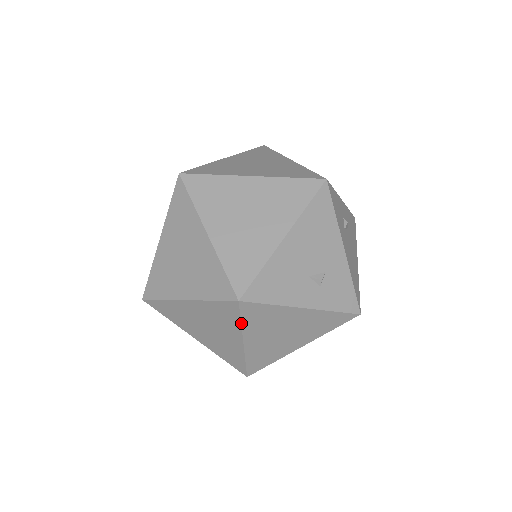
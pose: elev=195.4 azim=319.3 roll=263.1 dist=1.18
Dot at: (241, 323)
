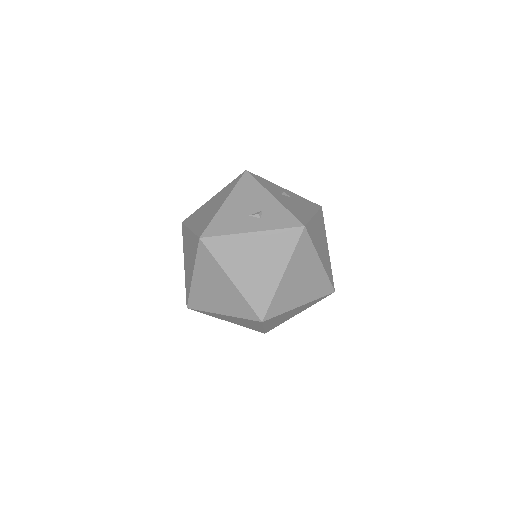
Dot at: (215, 259)
